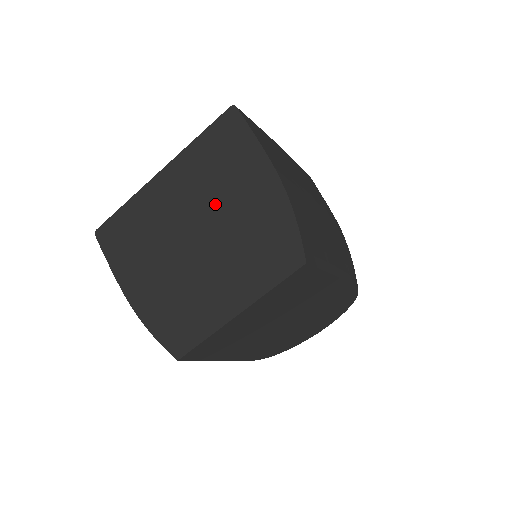
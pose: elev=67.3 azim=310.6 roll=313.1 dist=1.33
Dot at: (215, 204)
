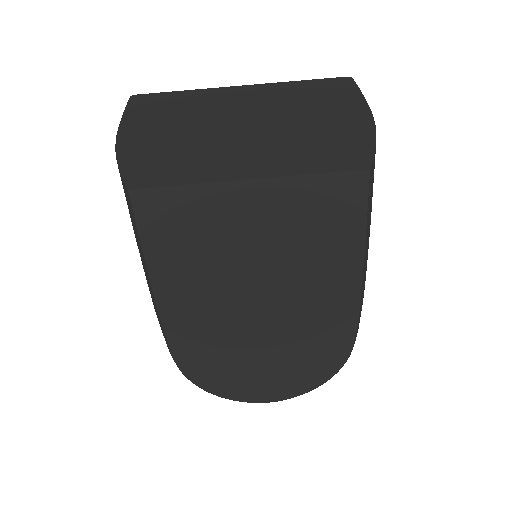
Dot at: (285, 112)
